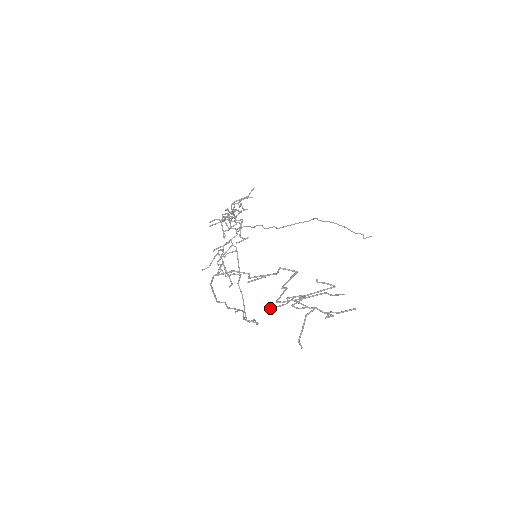
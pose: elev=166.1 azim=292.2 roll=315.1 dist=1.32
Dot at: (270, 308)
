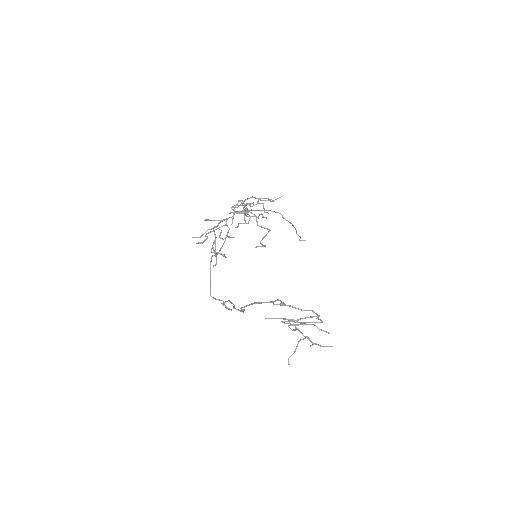
Dot at: (266, 318)
